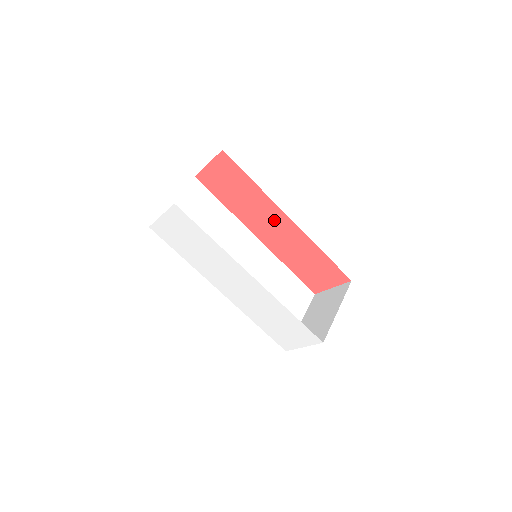
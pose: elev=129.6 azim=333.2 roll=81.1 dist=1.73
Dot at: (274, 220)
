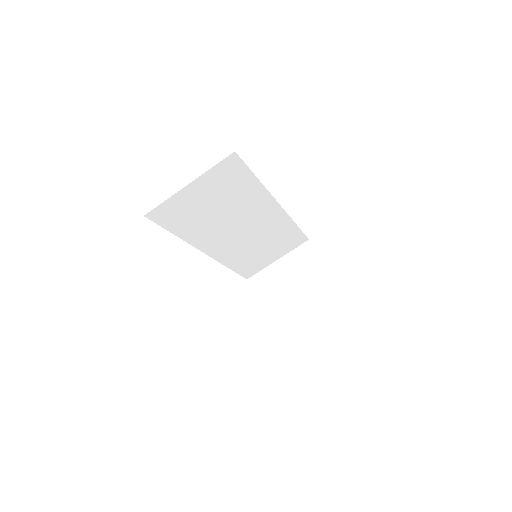
Dot at: occluded
